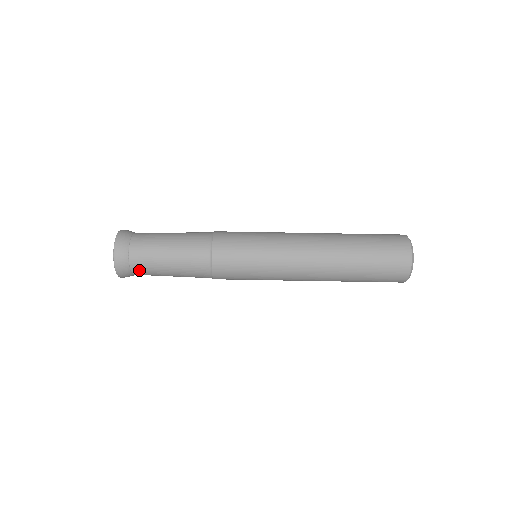
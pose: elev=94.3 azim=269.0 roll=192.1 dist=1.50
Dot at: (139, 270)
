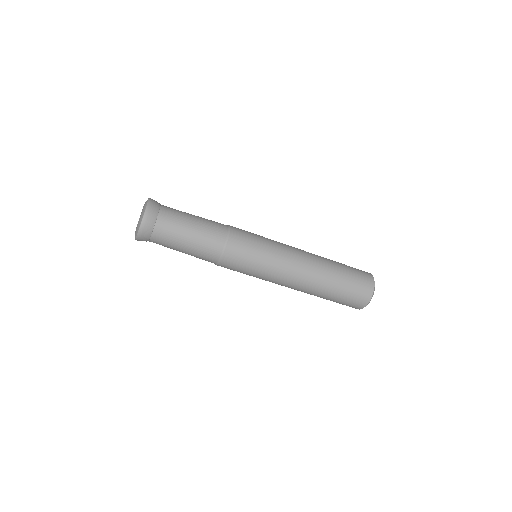
Dot at: (158, 239)
